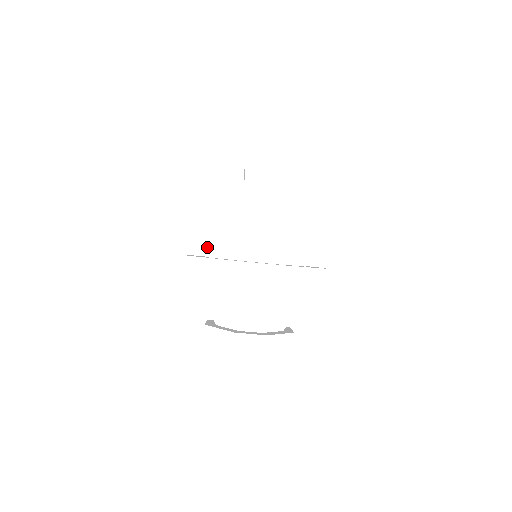
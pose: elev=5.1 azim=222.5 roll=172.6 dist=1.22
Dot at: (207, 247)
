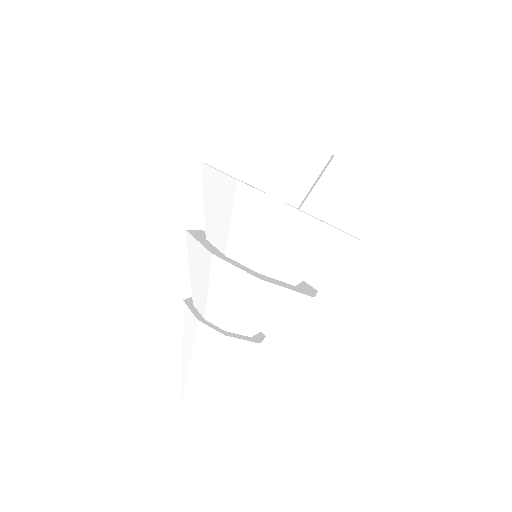
Dot at: (208, 230)
